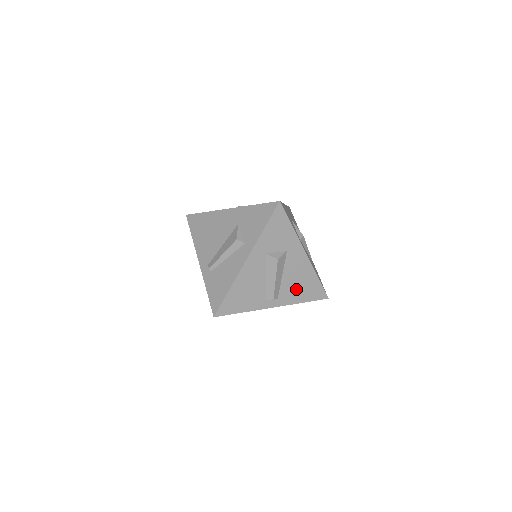
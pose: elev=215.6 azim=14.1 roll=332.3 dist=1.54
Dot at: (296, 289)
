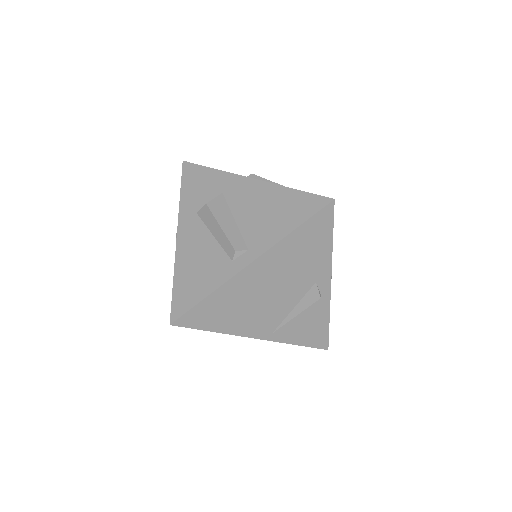
Dot at: (268, 222)
